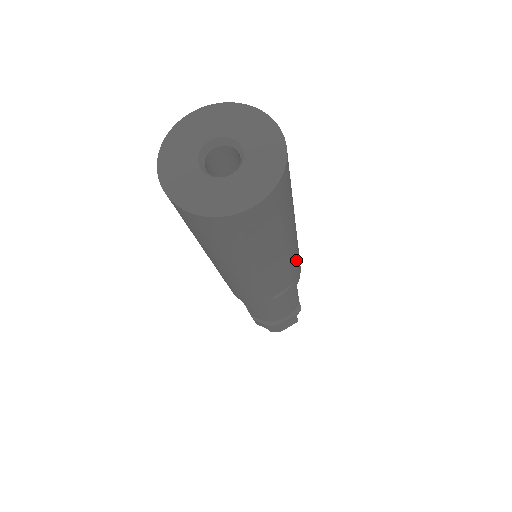
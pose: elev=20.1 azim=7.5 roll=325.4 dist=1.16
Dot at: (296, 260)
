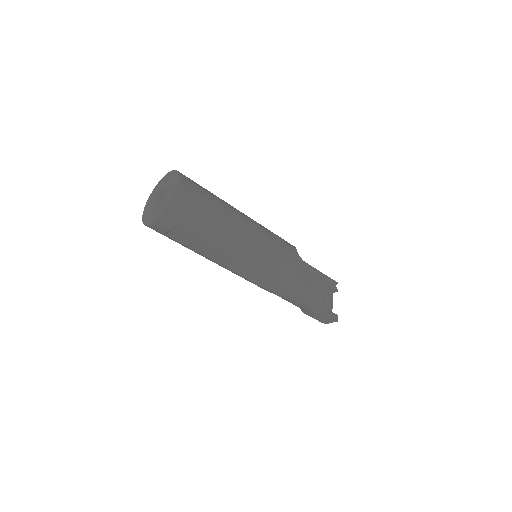
Dot at: (261, 264)
